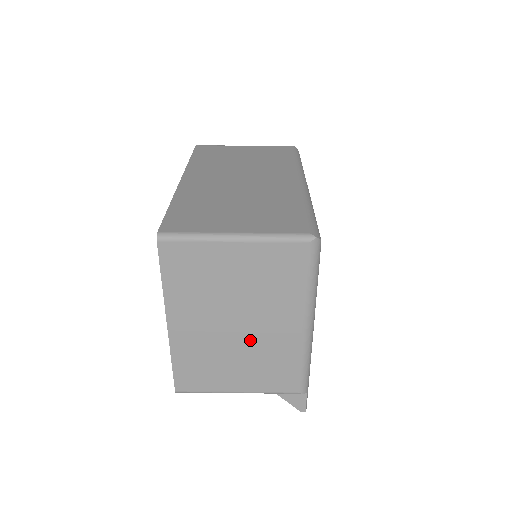
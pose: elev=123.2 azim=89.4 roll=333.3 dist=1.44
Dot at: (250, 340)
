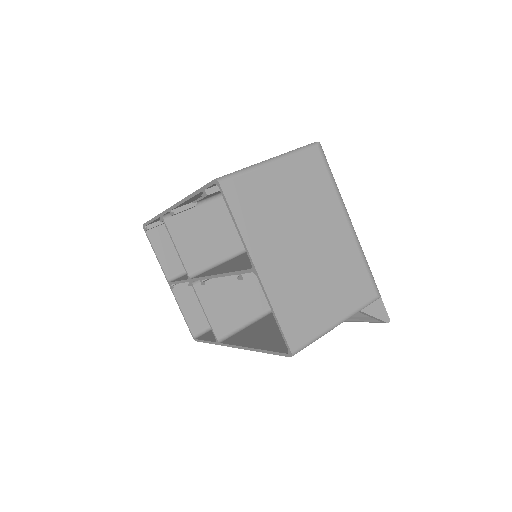
Dot at: (322, 256)
